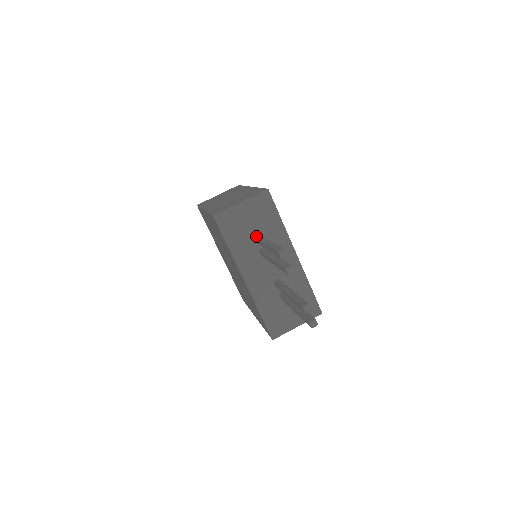
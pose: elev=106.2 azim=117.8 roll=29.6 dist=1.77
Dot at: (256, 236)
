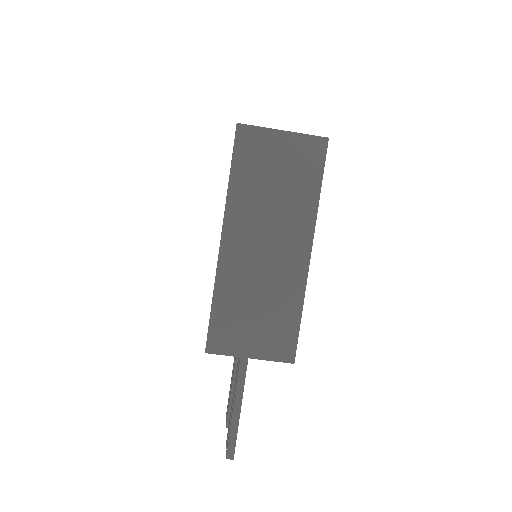
Dot at: occluded
